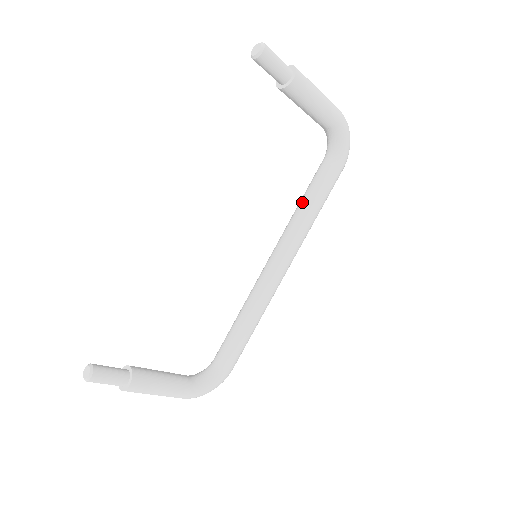
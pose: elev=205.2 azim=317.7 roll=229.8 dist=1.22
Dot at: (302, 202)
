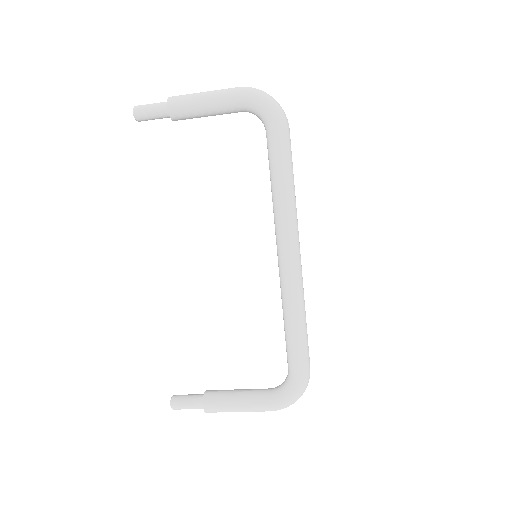
Dot at: (271, 184)
